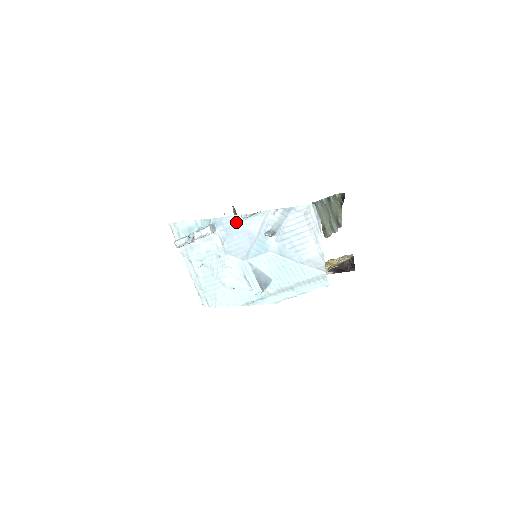
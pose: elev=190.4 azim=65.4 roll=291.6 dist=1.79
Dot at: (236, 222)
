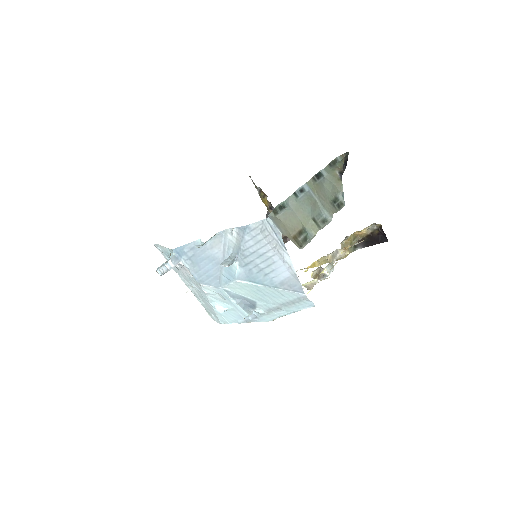
Dot at: (197, 249)
